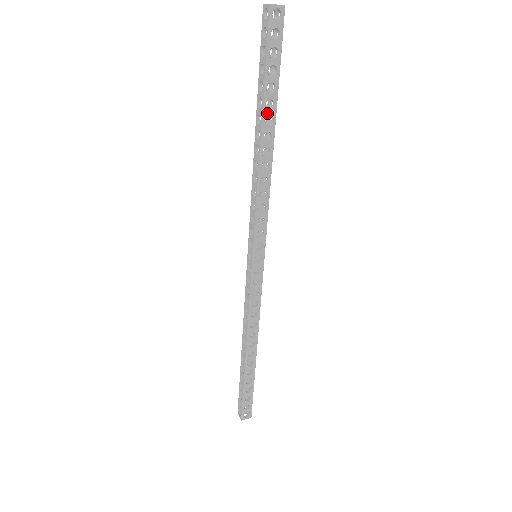
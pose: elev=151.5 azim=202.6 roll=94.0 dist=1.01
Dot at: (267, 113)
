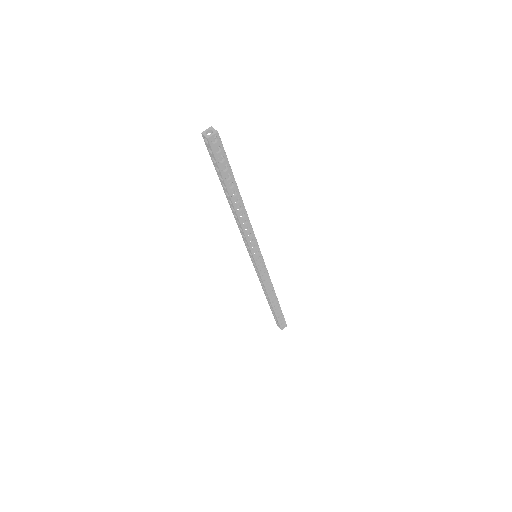
Dot at: (231, 191)
